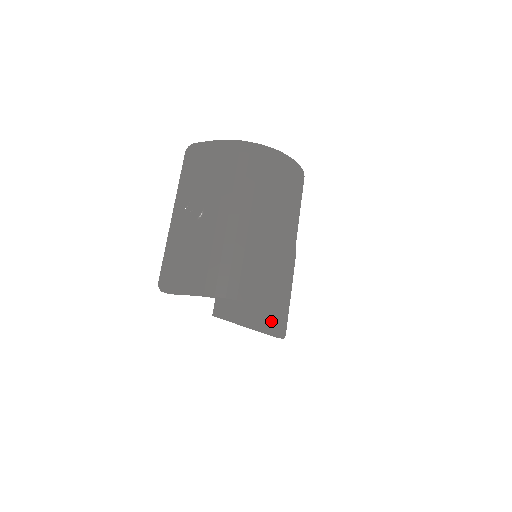
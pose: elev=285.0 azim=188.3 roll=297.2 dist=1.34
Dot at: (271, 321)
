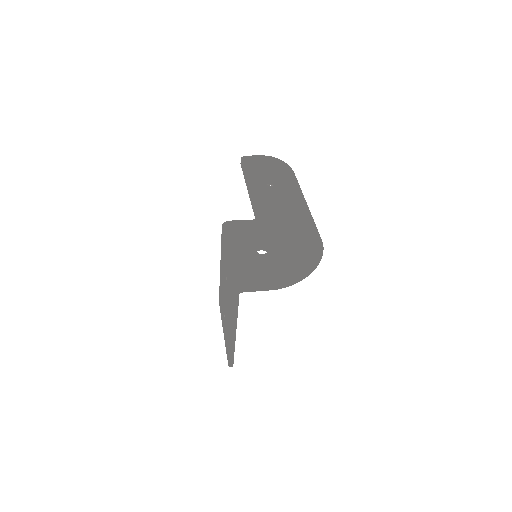
Dot at: occluded
